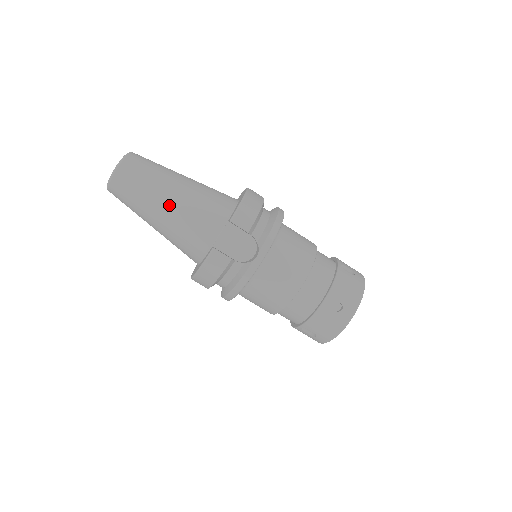
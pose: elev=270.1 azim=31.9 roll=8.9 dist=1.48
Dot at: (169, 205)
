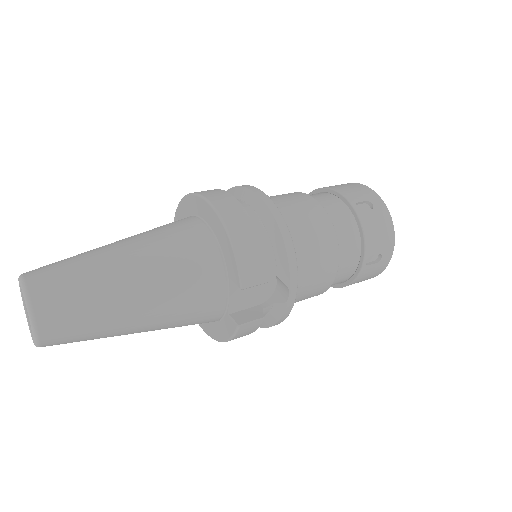
Dot at: (145, 316)
